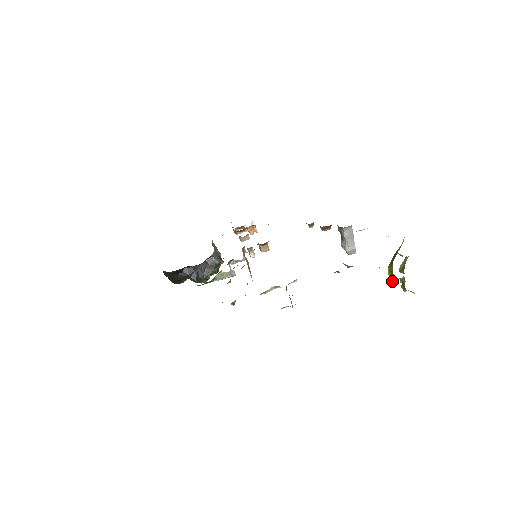
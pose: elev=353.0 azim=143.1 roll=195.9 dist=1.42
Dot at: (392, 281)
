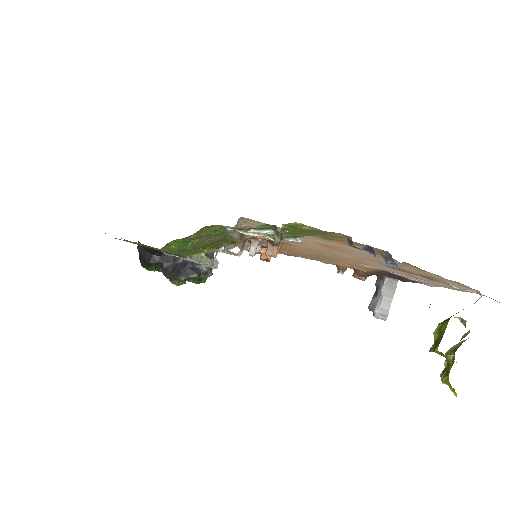
Dot at: (436, 346)
